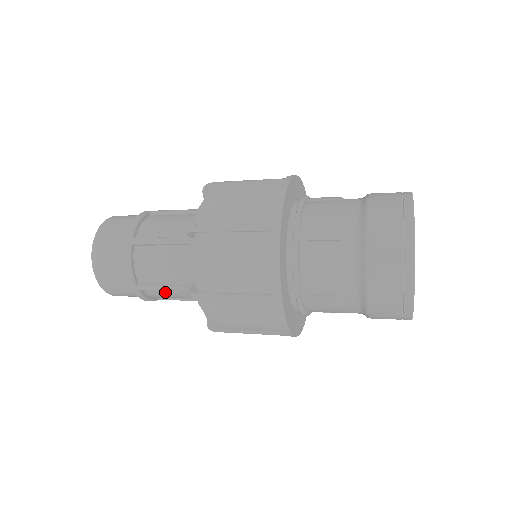
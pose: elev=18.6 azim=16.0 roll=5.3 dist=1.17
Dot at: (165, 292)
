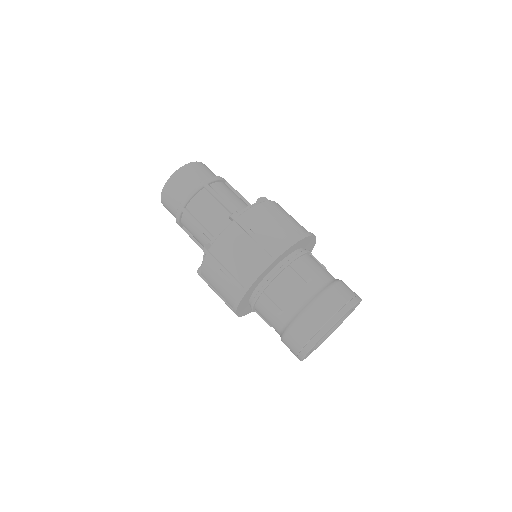
Dot at: occluded
